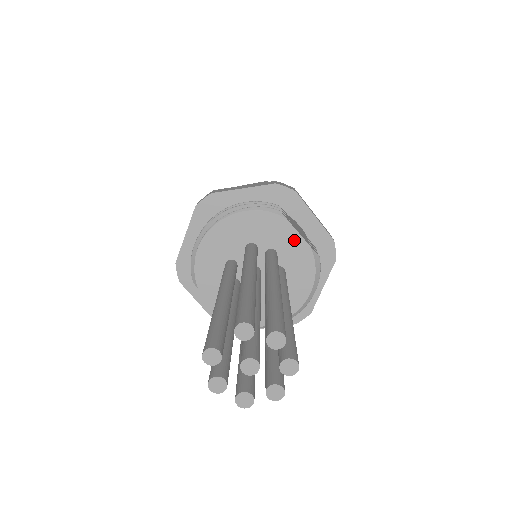
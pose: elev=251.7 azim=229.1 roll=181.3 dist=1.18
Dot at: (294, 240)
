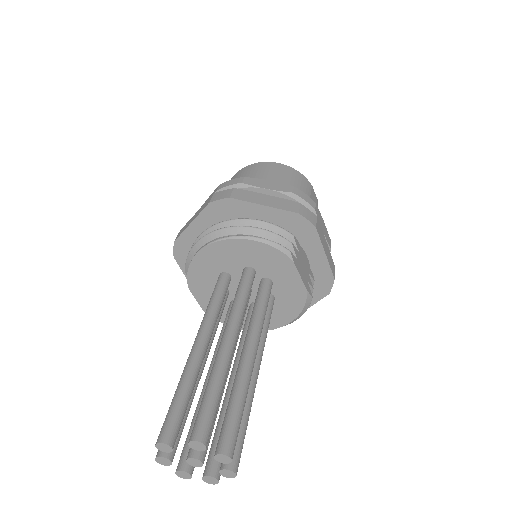
Dot at: (293, 280)
